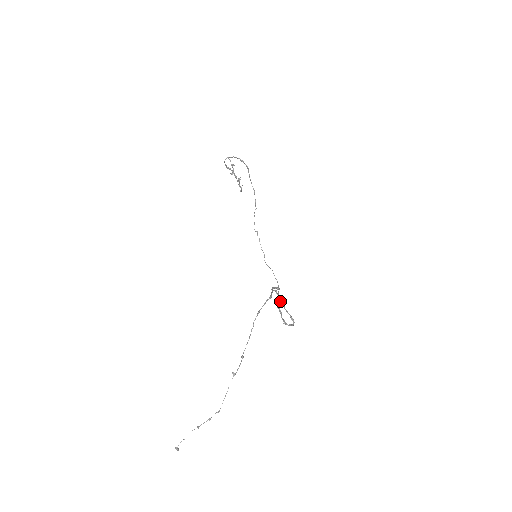
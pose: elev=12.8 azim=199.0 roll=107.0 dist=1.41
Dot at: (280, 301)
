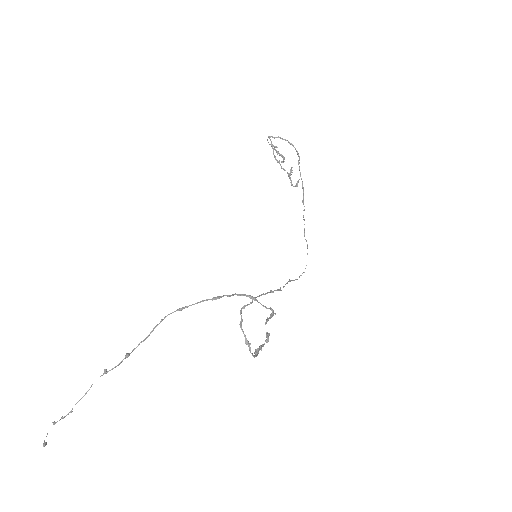
Dot at: (265, 322)
